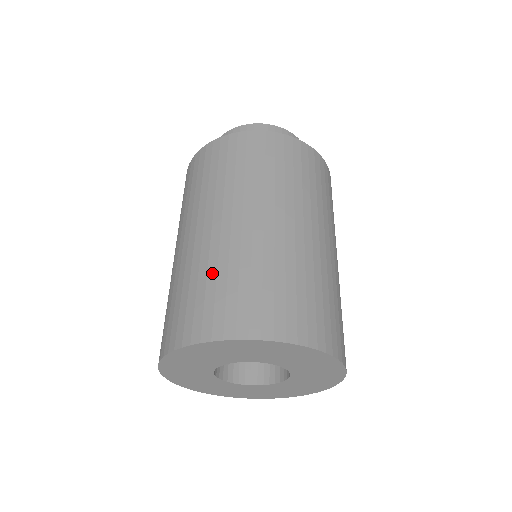
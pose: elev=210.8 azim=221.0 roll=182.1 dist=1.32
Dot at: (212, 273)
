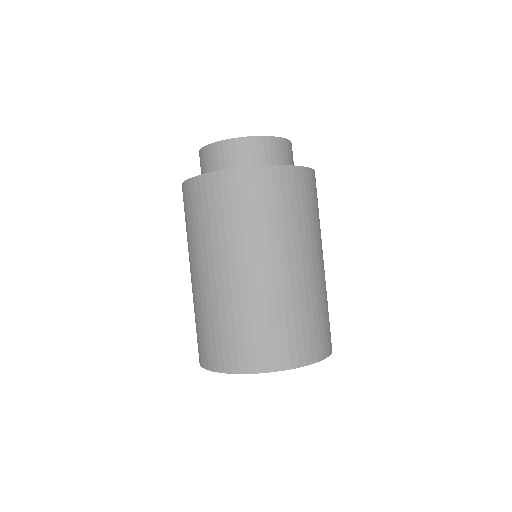
Dot at: occluded
